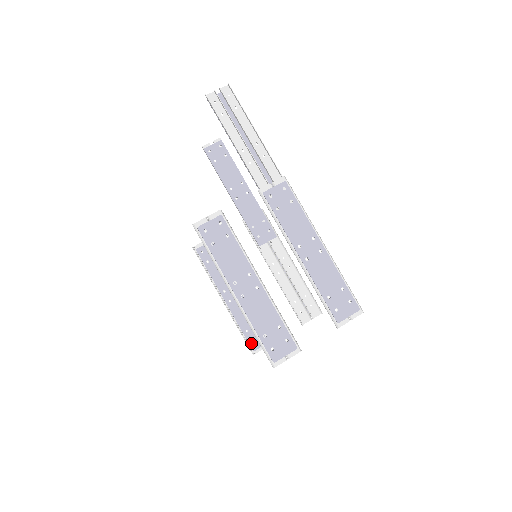
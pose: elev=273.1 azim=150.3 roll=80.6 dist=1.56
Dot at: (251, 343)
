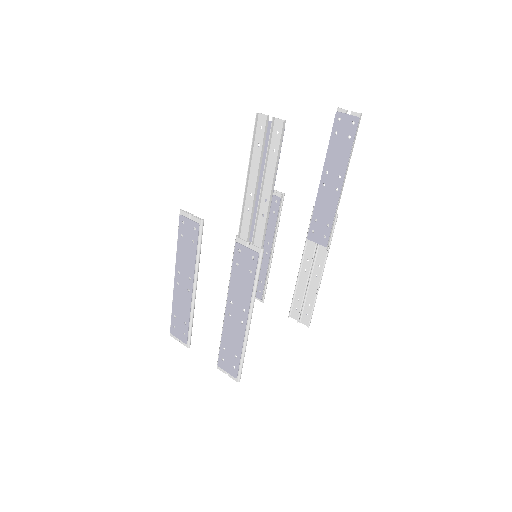
Dot at: occluded
